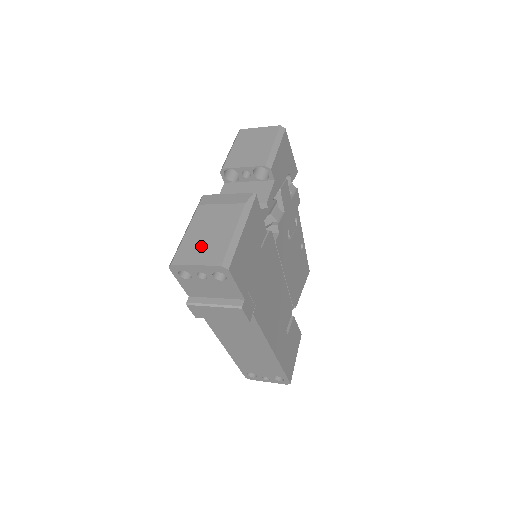
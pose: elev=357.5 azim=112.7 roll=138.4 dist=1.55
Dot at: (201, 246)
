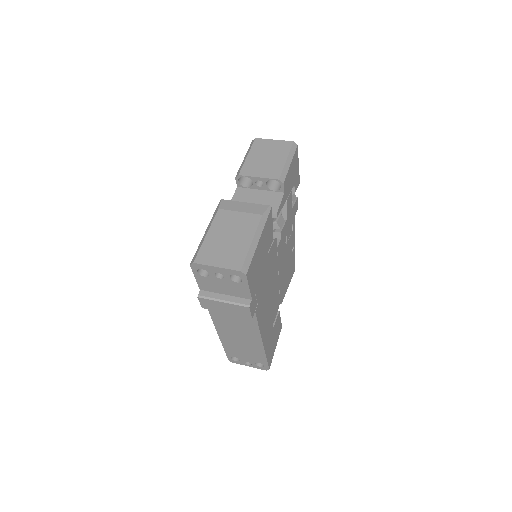
Dot at: (221, 250)
